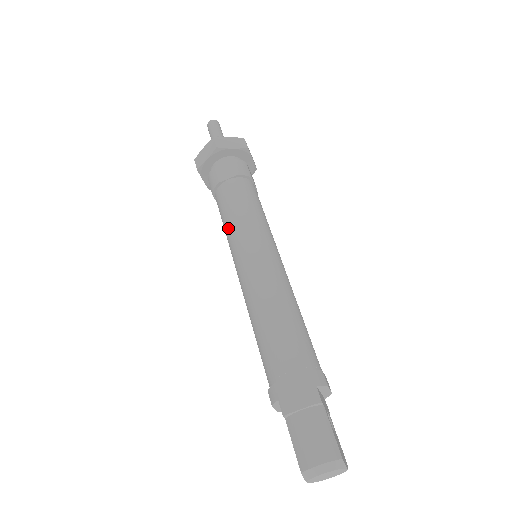
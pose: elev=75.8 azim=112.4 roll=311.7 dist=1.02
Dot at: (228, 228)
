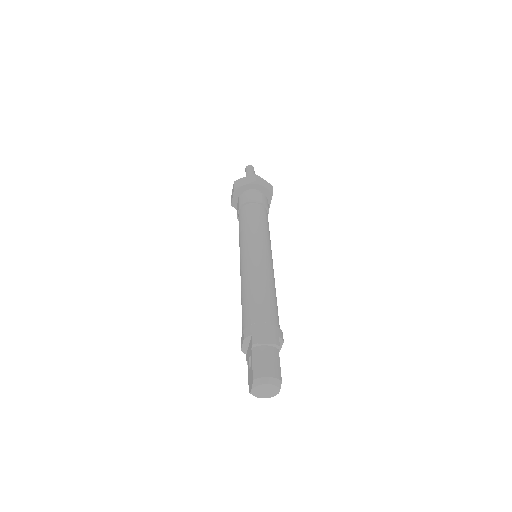
Dot at: (246, 230)
